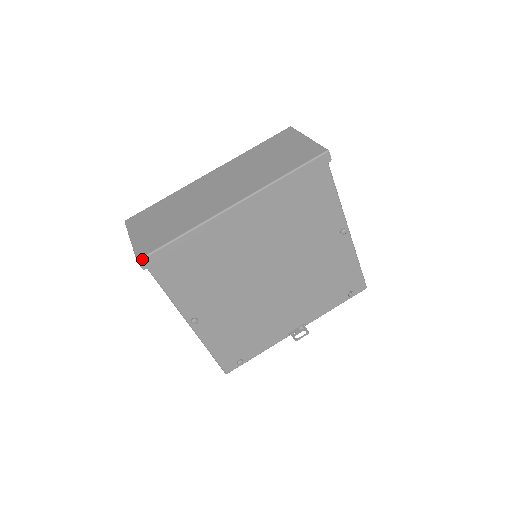
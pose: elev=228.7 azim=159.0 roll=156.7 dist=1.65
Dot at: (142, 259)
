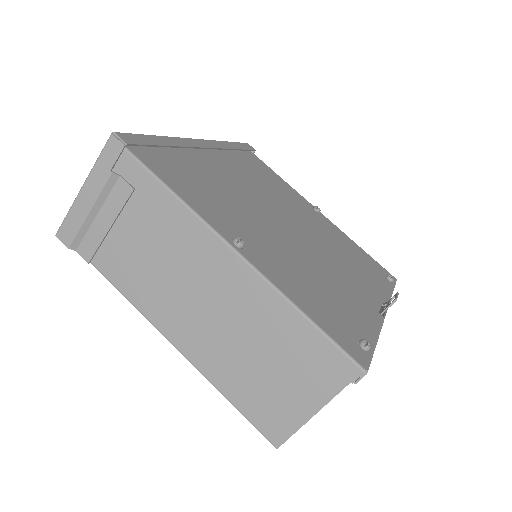
Dot at: (118, 133)
